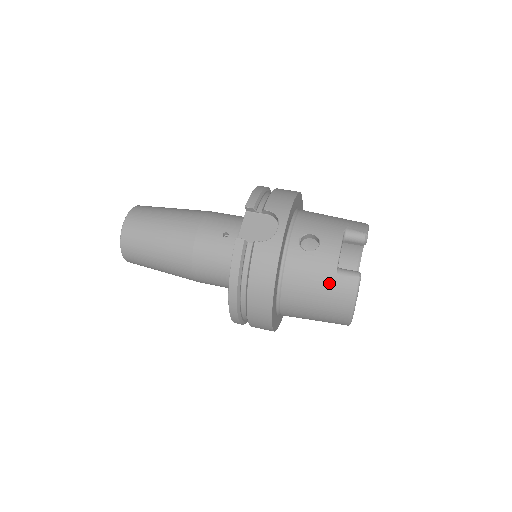
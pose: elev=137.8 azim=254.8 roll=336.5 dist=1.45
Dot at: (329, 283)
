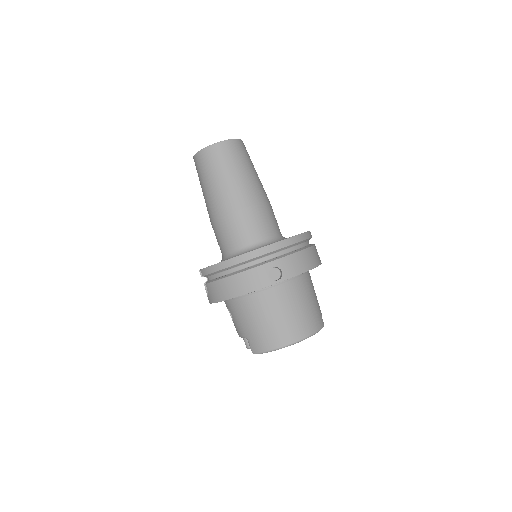
Dot at: occluded
